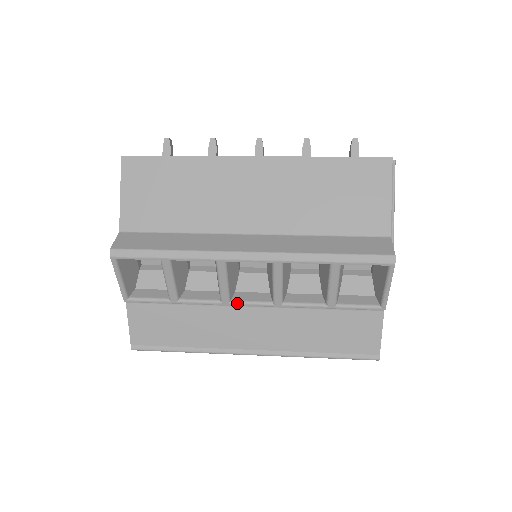
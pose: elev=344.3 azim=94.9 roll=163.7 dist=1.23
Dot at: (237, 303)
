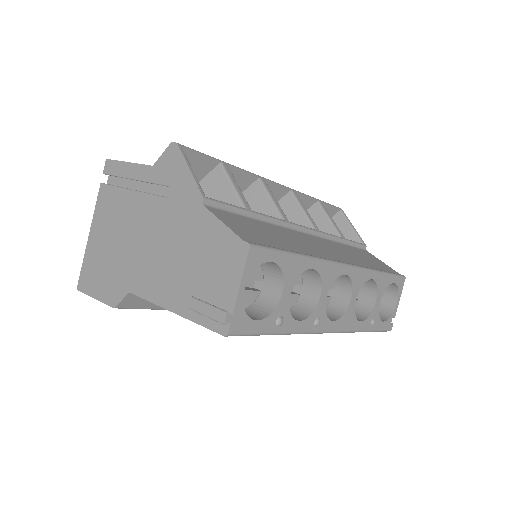
Dot at: (294, 223)
